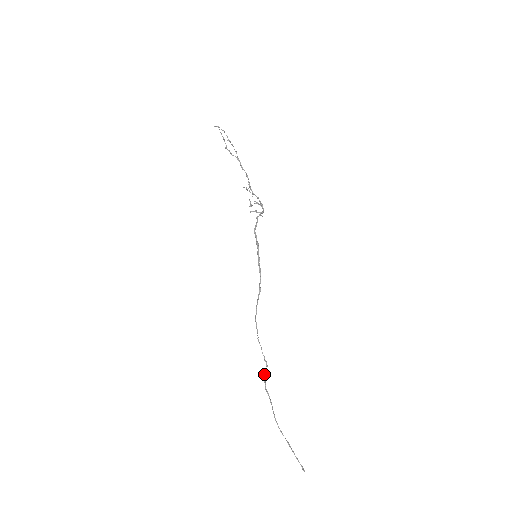
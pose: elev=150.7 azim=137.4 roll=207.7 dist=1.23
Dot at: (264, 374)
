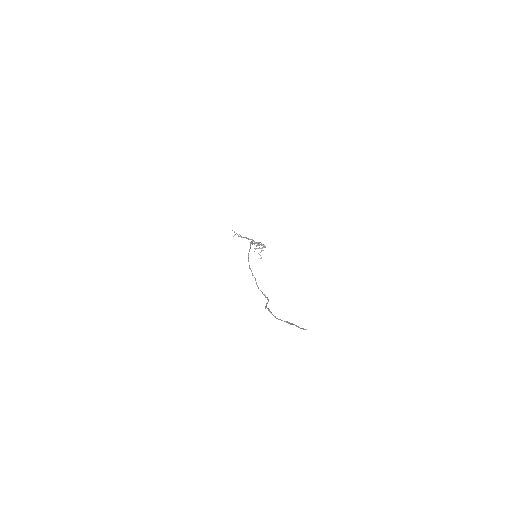
Dot at: occluded
